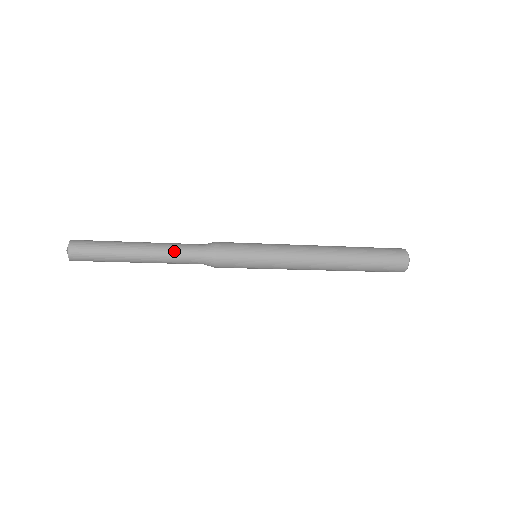
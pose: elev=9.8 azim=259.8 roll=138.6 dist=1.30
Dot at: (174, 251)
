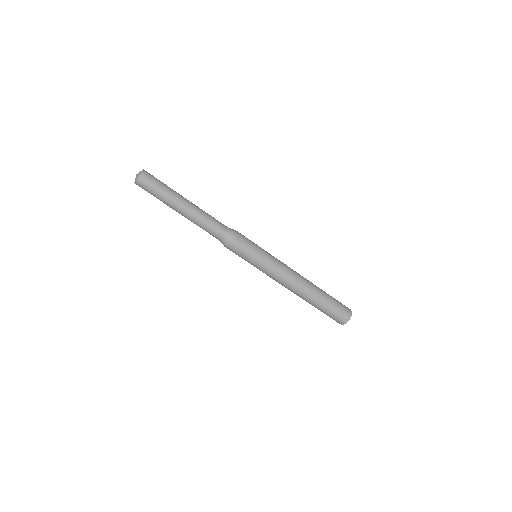
Dot at: occluded
